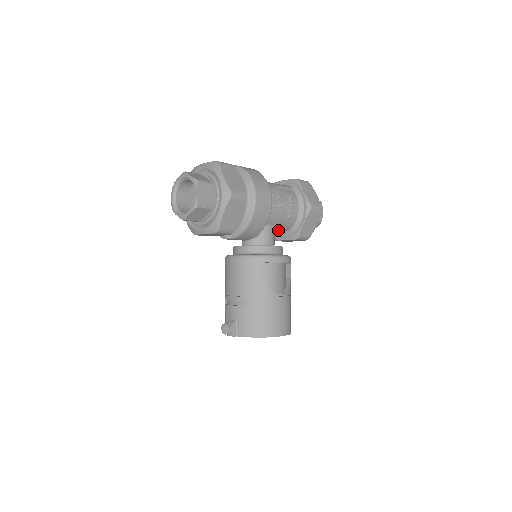
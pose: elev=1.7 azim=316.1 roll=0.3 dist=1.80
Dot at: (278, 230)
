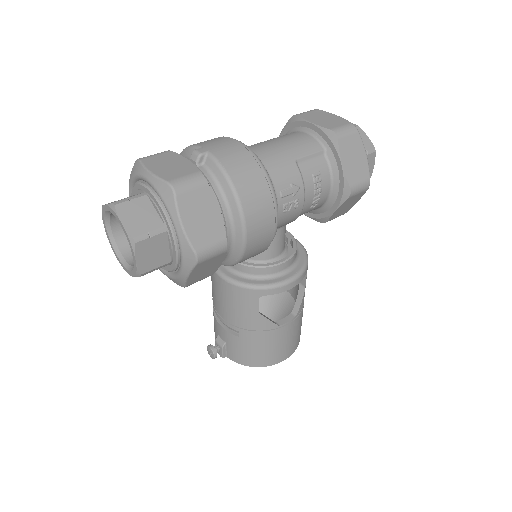
Dot at: occluded
